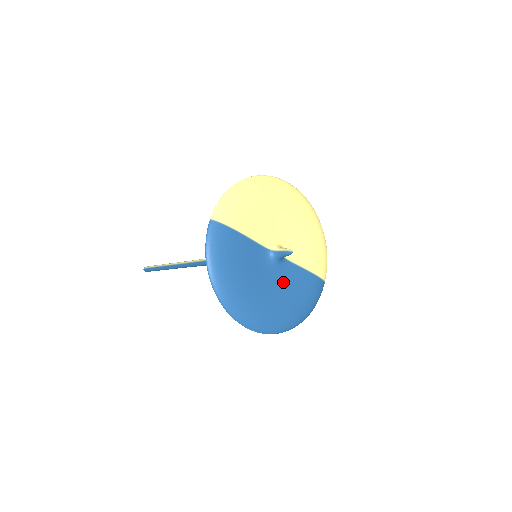
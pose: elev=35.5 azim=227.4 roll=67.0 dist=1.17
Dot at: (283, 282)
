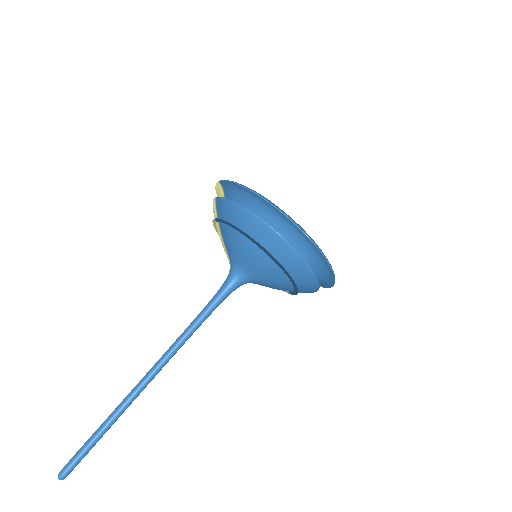
Dot at: occluded
